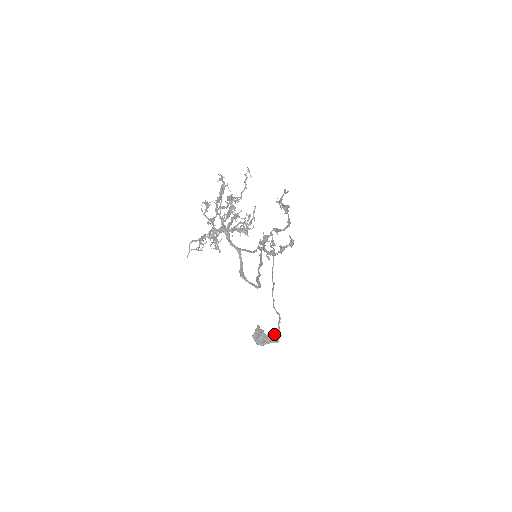
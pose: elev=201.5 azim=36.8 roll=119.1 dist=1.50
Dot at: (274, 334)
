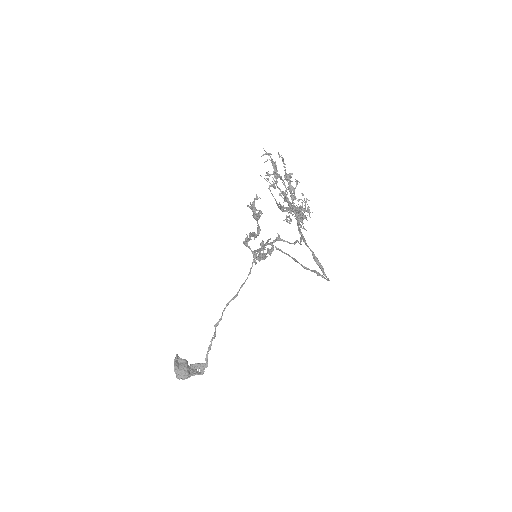
Dot at: (198, 364)
